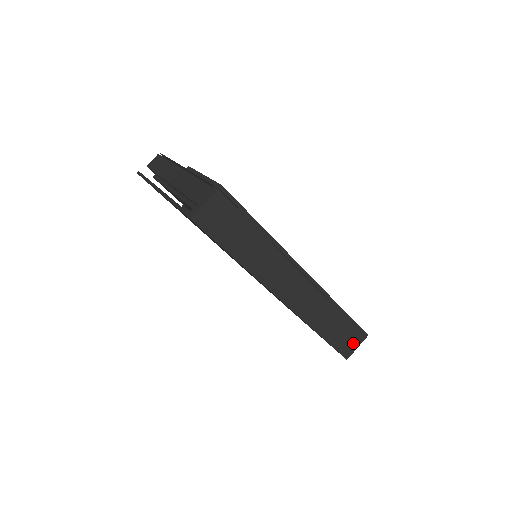
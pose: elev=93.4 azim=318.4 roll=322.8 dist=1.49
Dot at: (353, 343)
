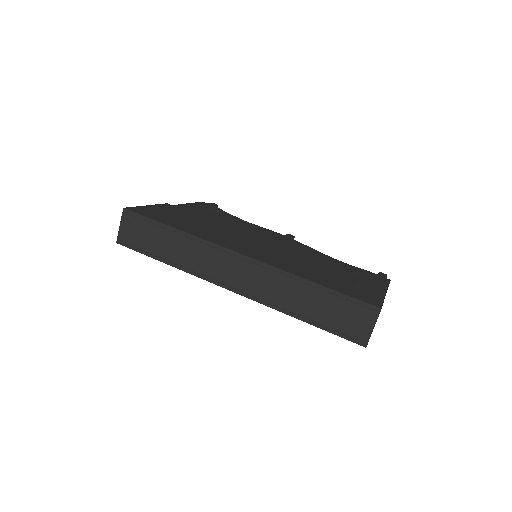
Dot at: (361, 323)
